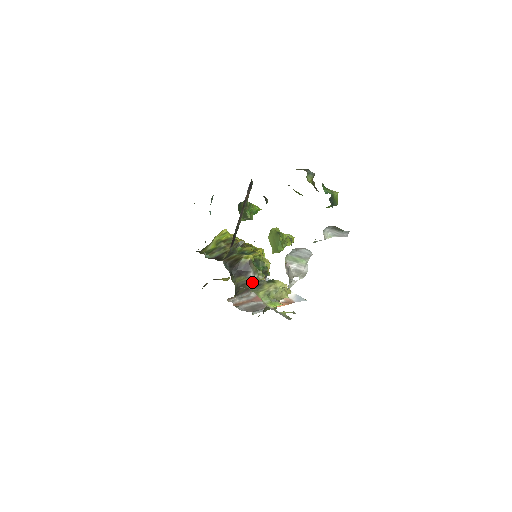
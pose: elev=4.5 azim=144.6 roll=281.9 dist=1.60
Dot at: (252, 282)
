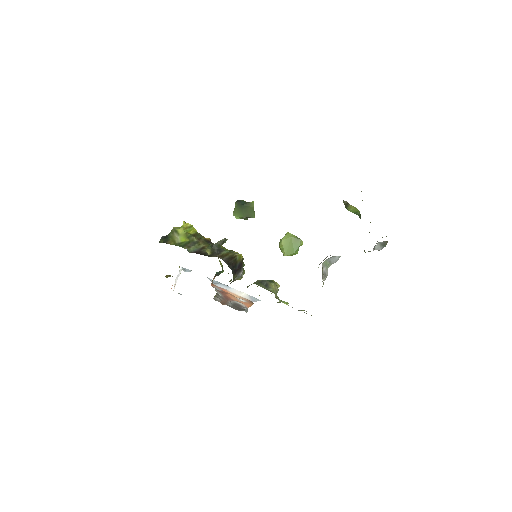
Dot at: (233, 281)
